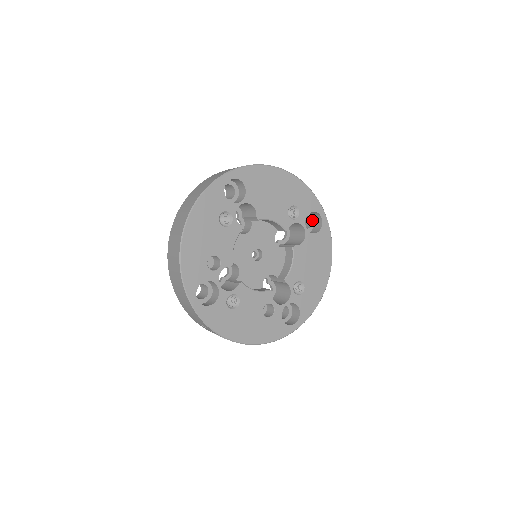
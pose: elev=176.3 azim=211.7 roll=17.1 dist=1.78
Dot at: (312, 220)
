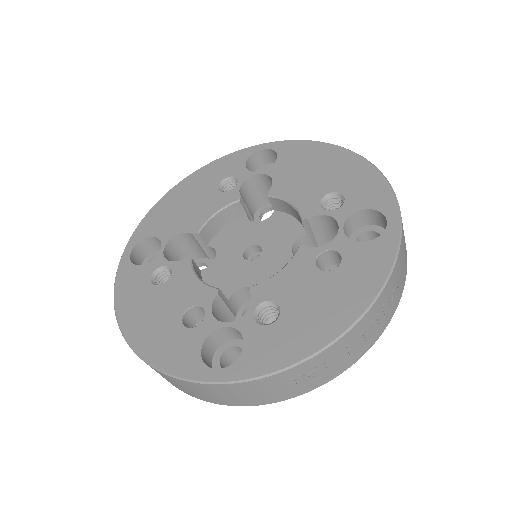
Dot at: occluded
